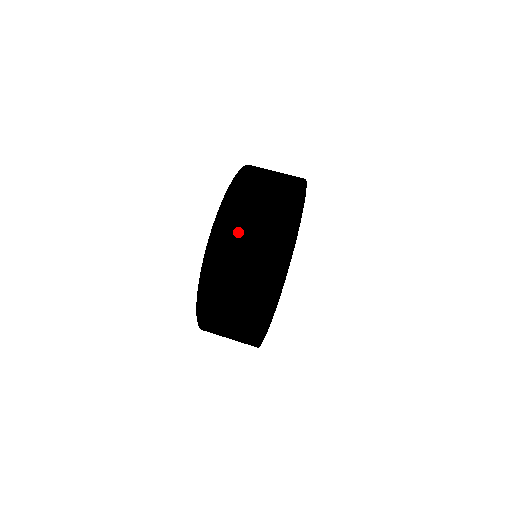
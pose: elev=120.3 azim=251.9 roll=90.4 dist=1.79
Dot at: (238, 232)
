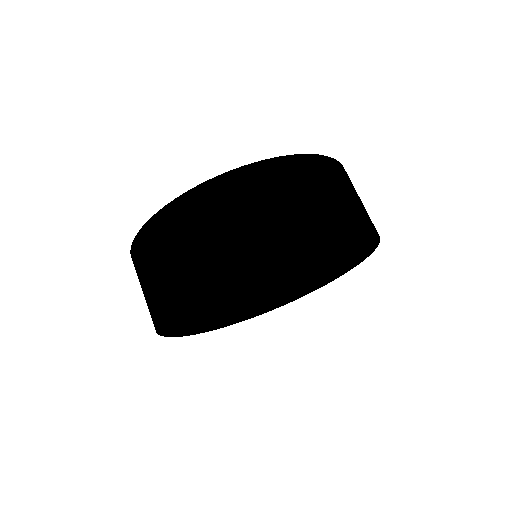
Dot at: (293, 188)
